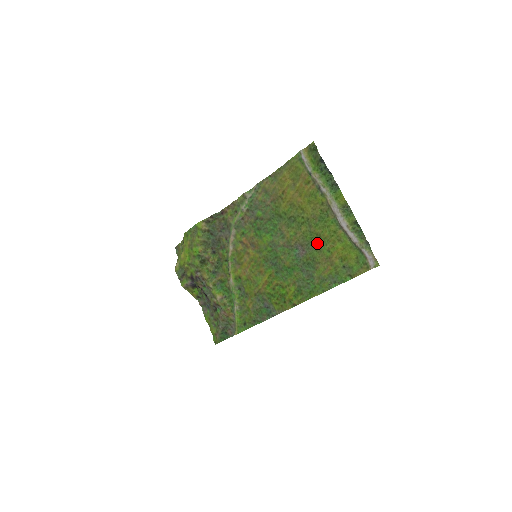
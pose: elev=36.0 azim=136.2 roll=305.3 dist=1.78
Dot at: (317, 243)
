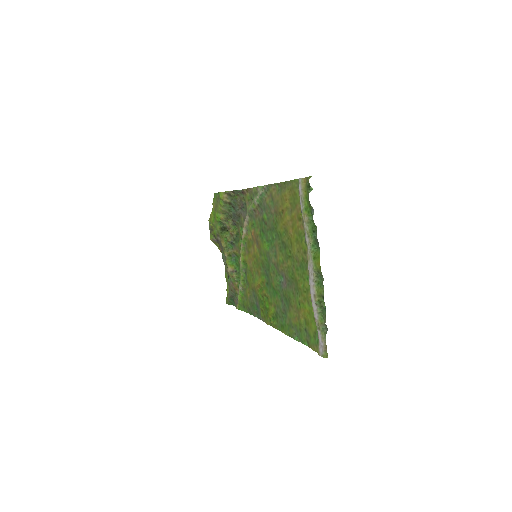
Dot at: (295, 287)
